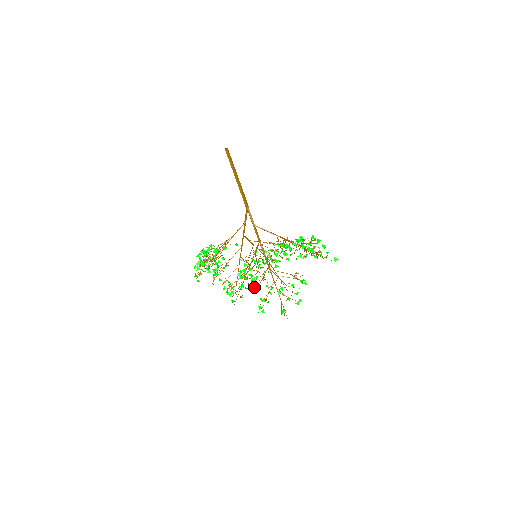
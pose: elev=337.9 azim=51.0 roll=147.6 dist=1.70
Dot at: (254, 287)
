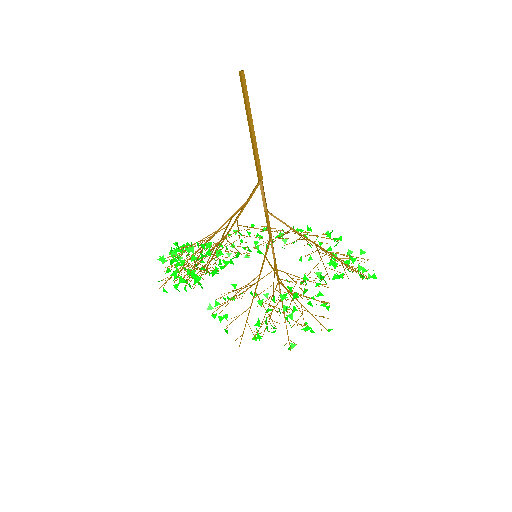
Dot at: occluded
